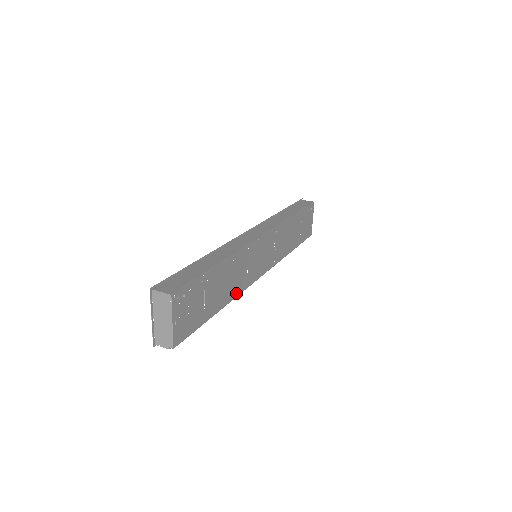
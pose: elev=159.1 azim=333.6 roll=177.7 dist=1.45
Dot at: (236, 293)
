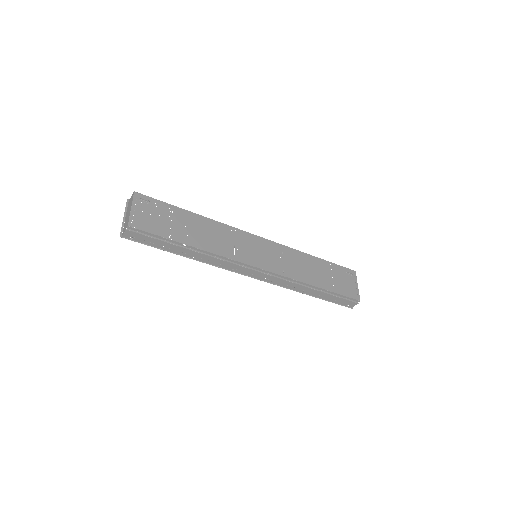
Dot at: (217, 252)
